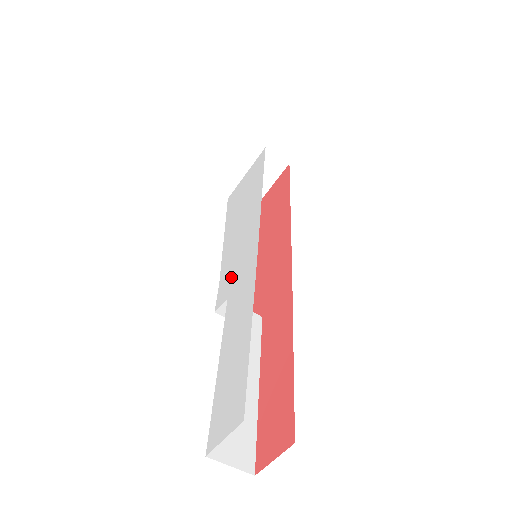
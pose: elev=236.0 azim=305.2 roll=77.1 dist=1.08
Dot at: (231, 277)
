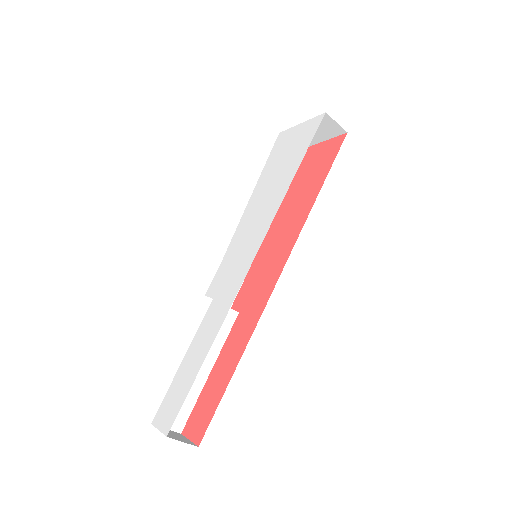
Dot at: (224, 277)
